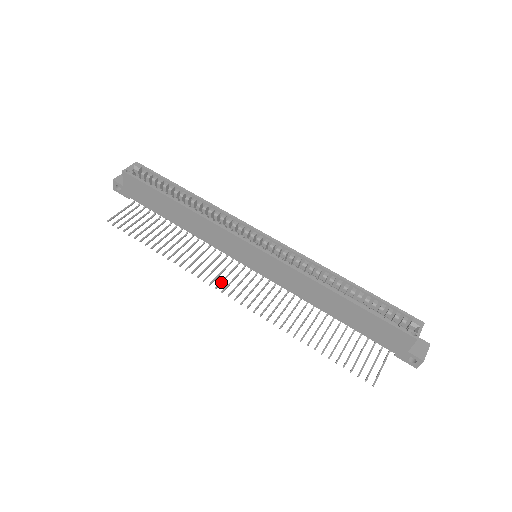
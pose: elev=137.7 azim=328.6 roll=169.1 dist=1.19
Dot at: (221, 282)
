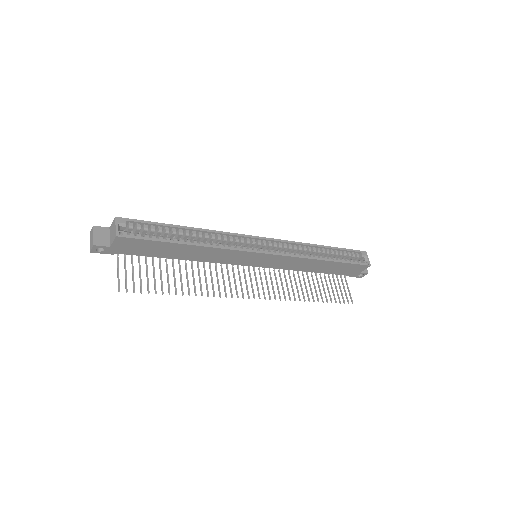
Dot at: (242, 290)
